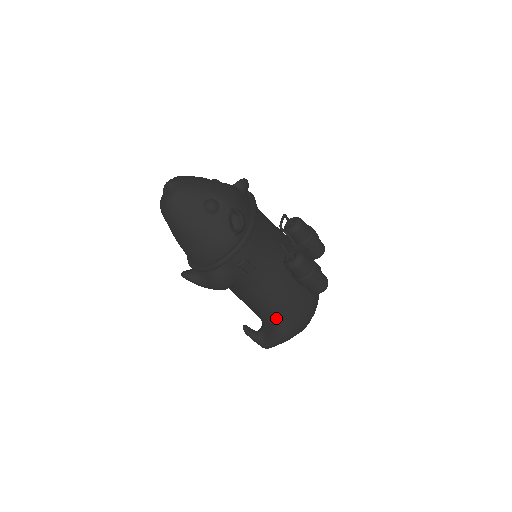
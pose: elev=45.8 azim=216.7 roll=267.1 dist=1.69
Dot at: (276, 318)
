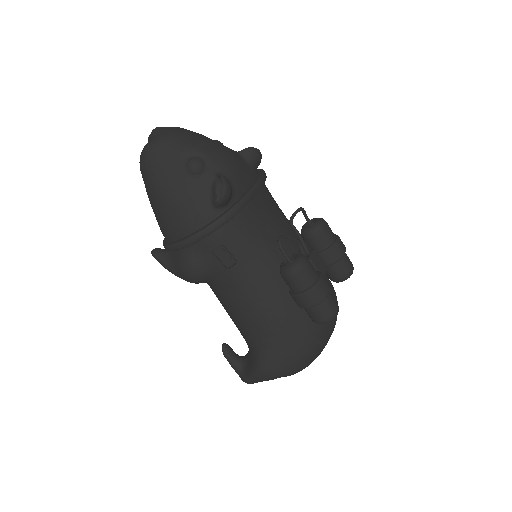
Dot at: (259, 342)
